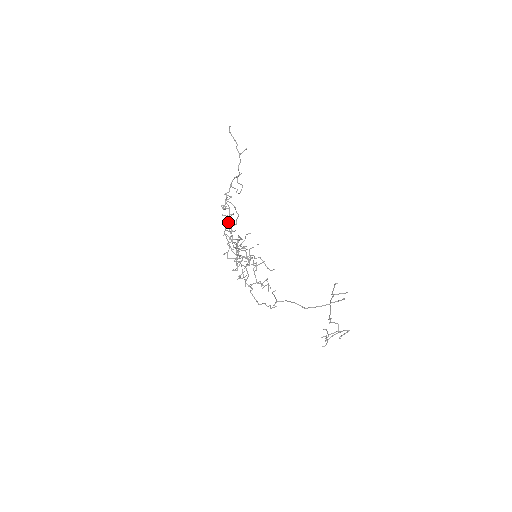
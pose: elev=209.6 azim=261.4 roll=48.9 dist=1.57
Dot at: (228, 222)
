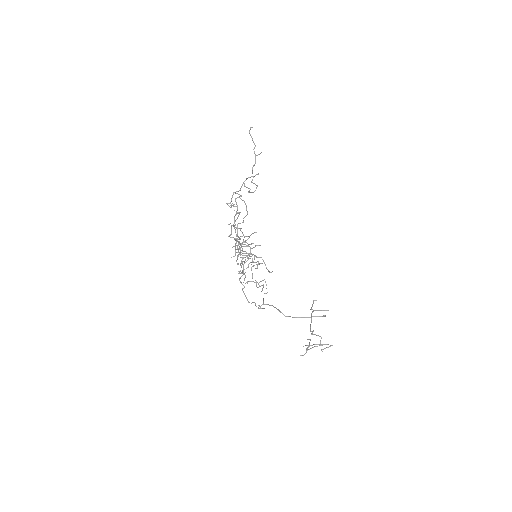
Dot at: (234, 219)
